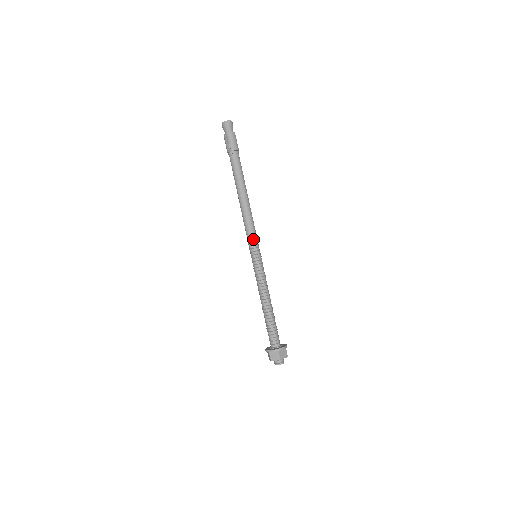
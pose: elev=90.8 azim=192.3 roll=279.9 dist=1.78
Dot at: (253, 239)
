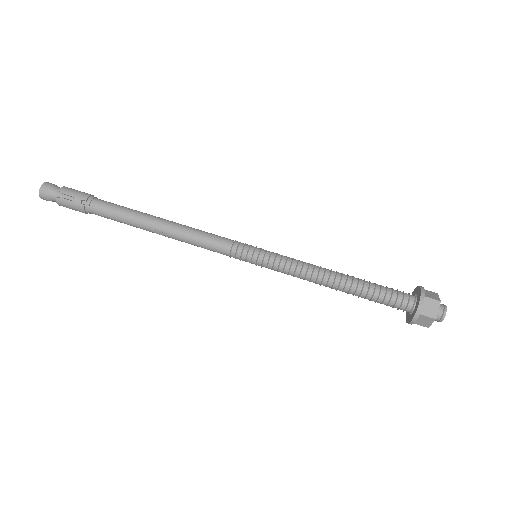
Dot at: (229, 243)
